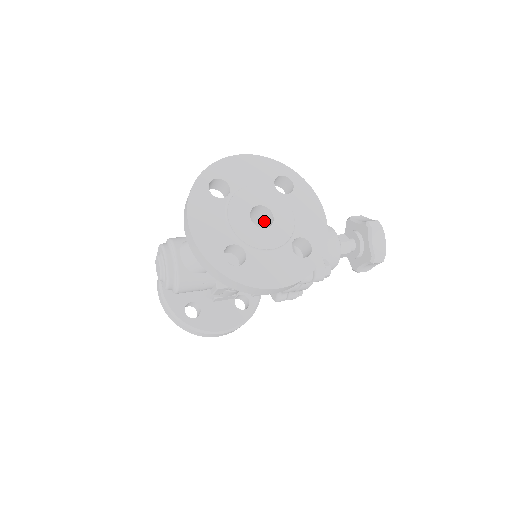
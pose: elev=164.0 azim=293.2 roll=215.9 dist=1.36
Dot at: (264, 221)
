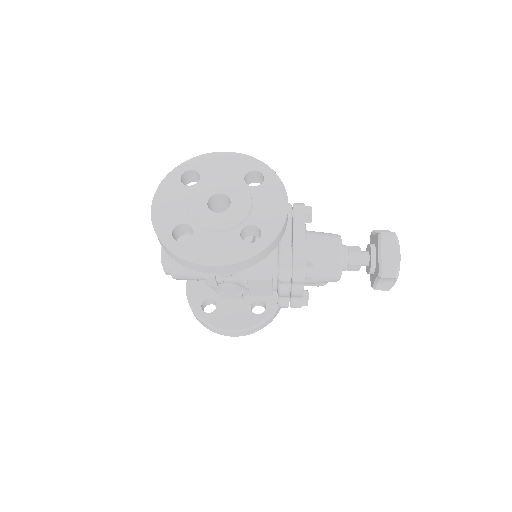
Dot at: occluded
